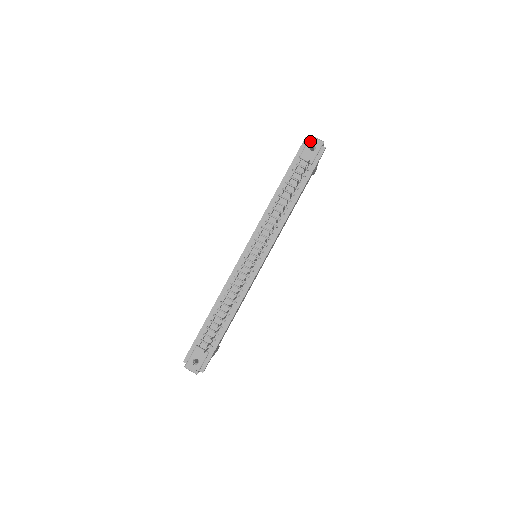
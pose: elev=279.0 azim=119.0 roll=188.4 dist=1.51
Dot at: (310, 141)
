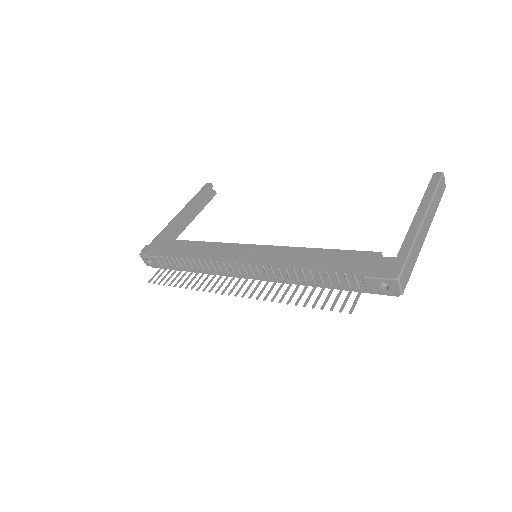
Dot at: (390, 281)
